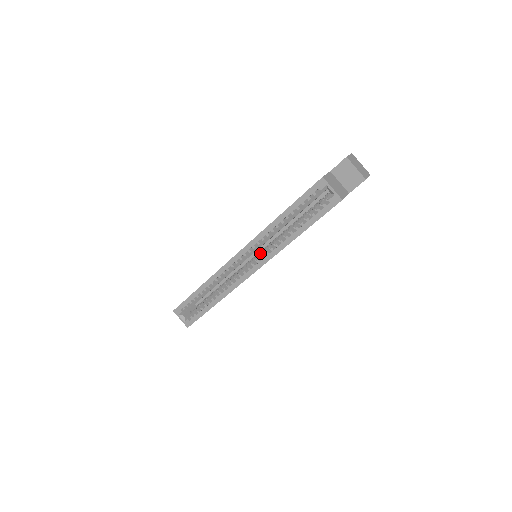
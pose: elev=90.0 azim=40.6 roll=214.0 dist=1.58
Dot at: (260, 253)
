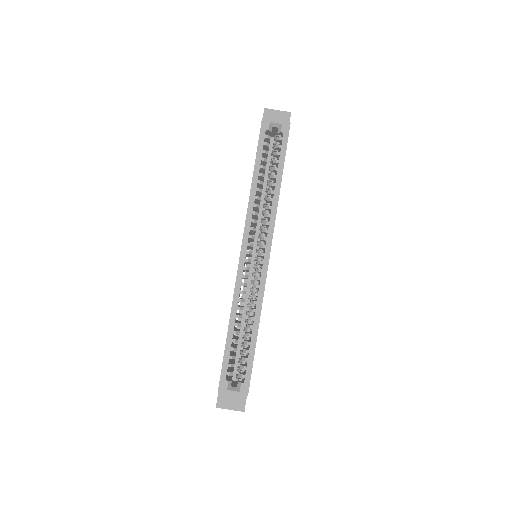
Dot at: (260, 236)
